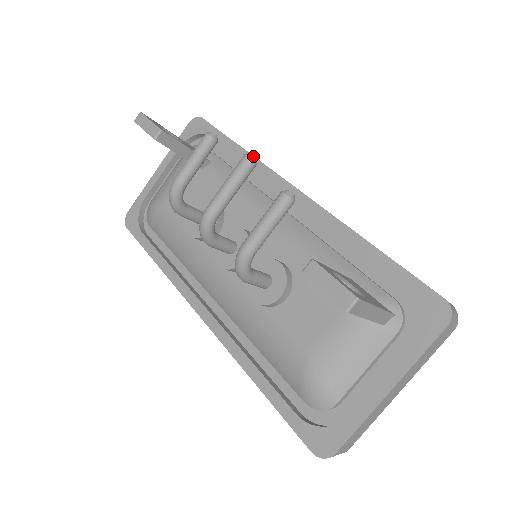
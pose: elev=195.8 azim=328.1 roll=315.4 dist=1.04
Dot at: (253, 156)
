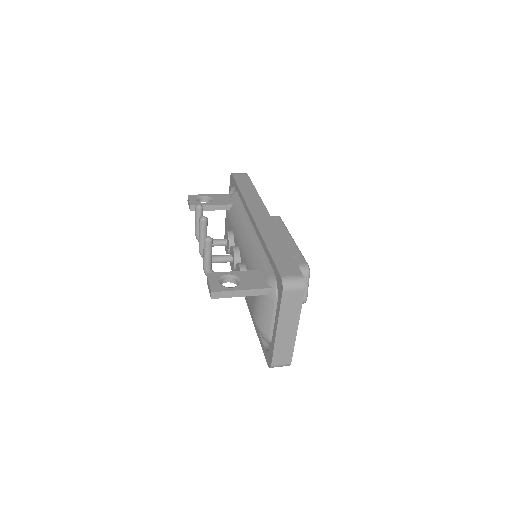
Dot at: (202, 218)
